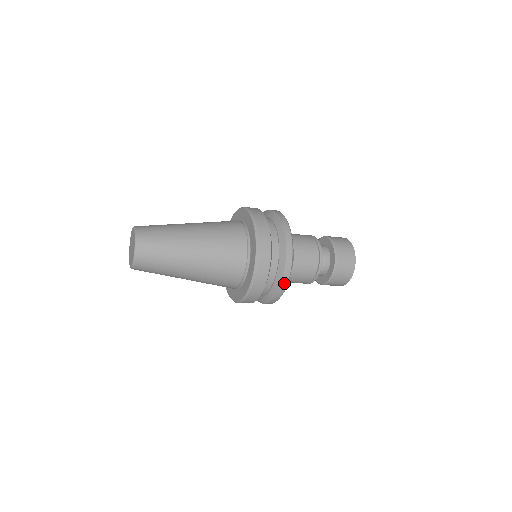
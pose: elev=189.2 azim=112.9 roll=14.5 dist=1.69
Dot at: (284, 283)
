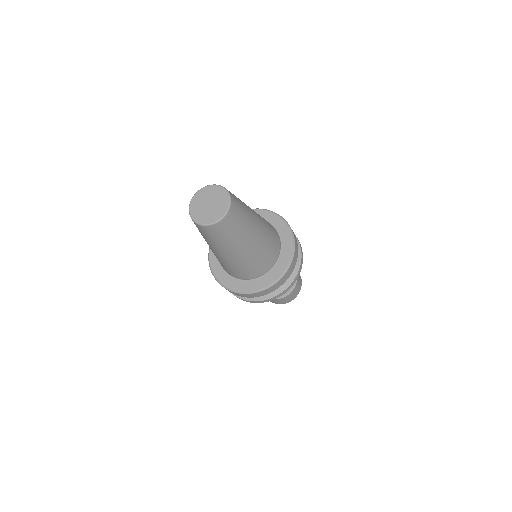
Dot at: (302, 254)
